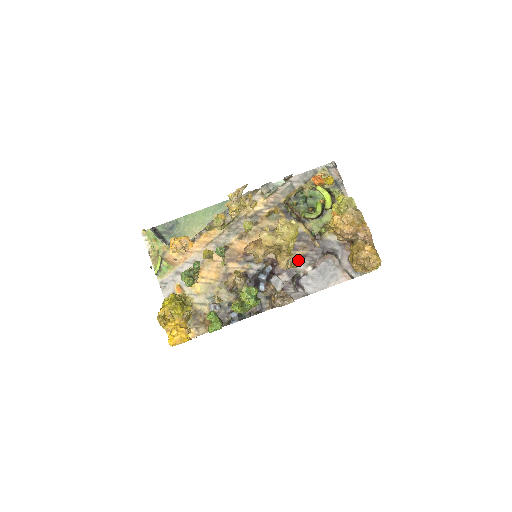
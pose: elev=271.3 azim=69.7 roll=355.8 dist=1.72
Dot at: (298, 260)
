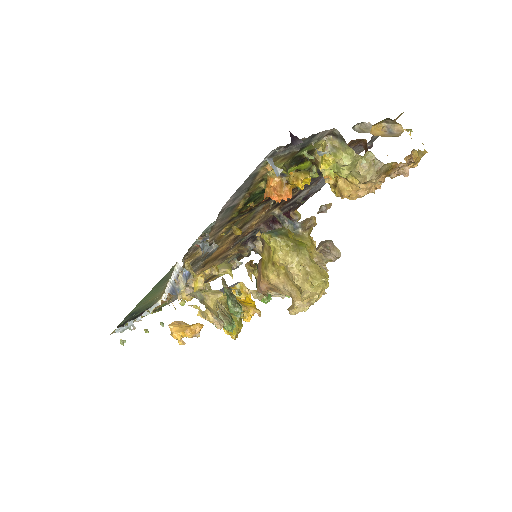
Dot at: (312, 228)
